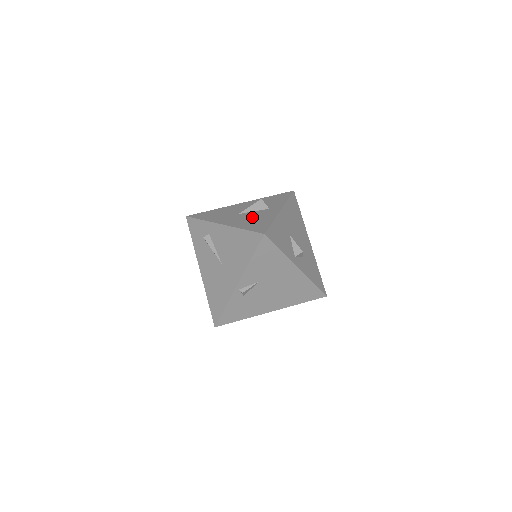
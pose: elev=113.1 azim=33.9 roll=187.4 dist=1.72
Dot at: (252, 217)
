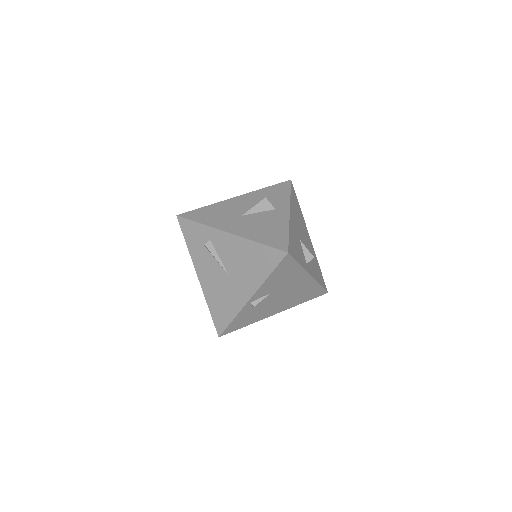
Dot at: (261, 223)
